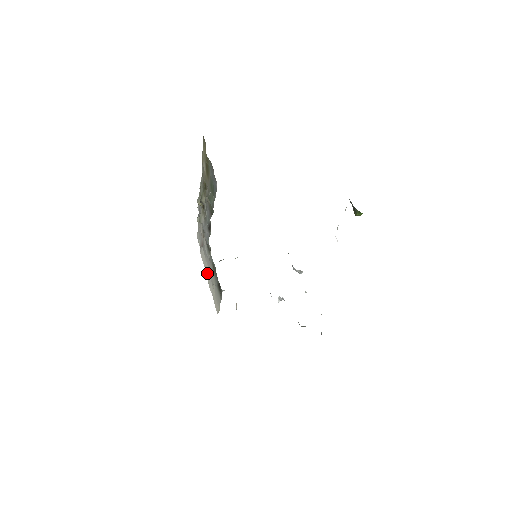
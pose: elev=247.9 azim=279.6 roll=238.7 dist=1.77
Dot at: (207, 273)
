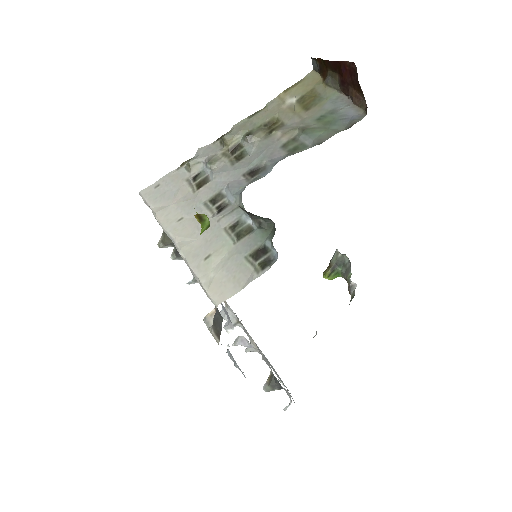
Dot at: (184, 241)
